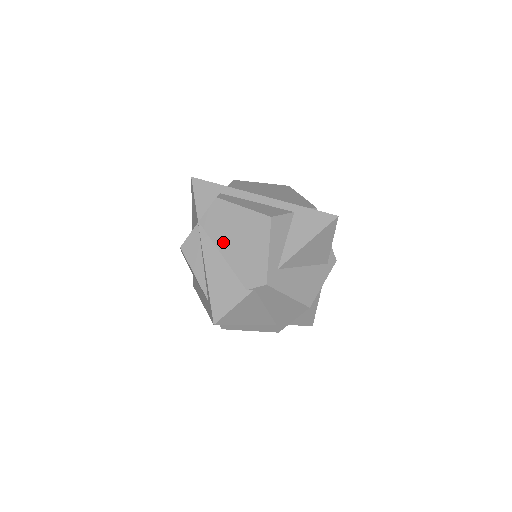
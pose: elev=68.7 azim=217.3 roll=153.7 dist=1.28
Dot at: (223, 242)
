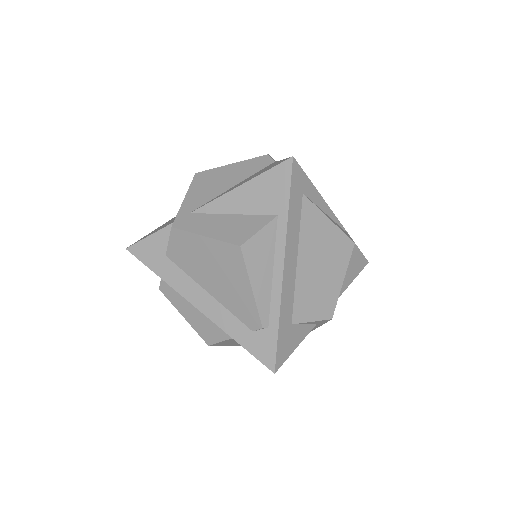
Dot at: occluded
